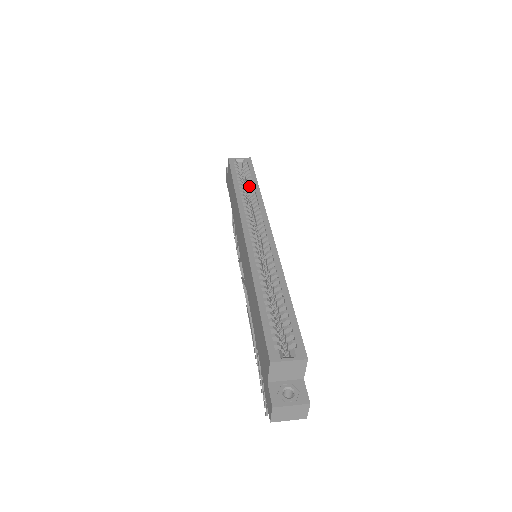
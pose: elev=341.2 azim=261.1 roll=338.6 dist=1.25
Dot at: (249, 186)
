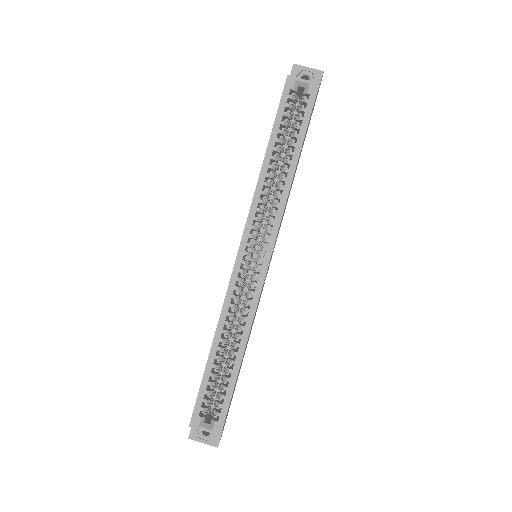
Dot at: (287, 154)
